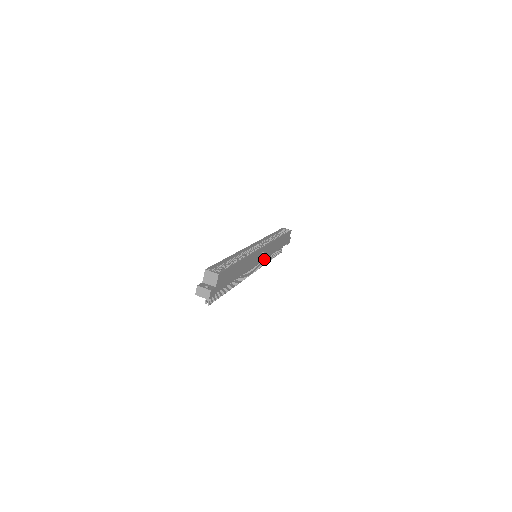
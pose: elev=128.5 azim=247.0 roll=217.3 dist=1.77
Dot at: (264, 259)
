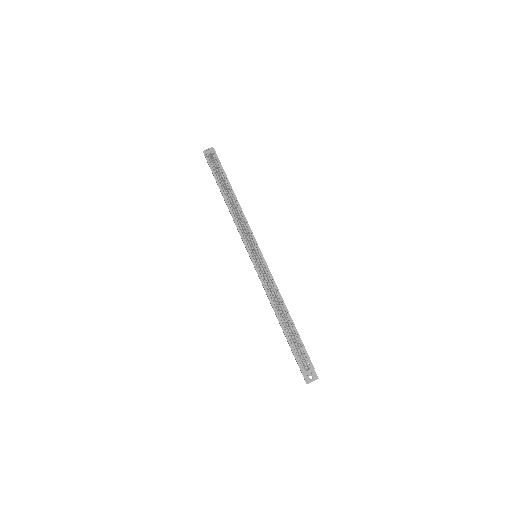
Dot at: occluded
